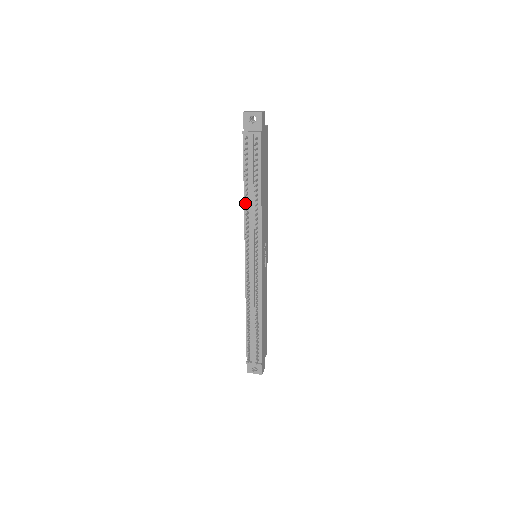
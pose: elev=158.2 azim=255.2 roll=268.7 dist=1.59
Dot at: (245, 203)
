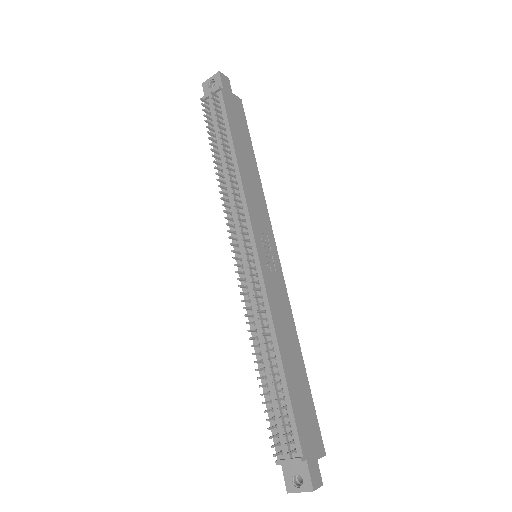
Dot at: (221, 178)
